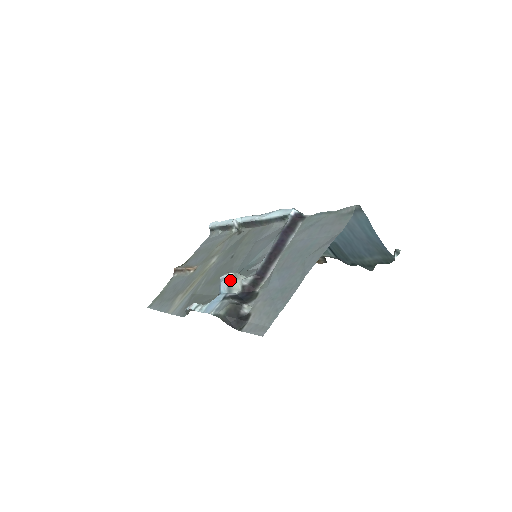
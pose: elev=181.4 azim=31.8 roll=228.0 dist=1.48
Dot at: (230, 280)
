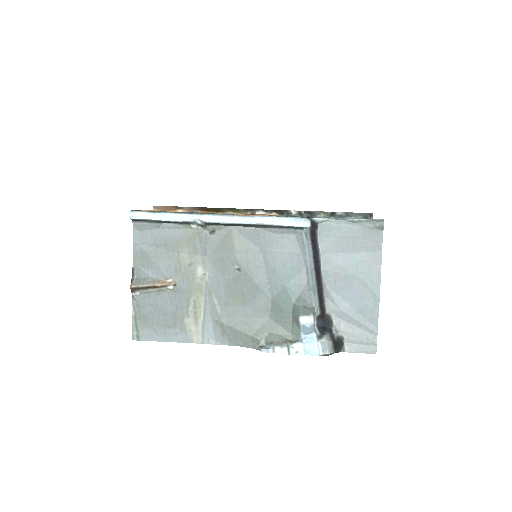
Dot at: occluded
